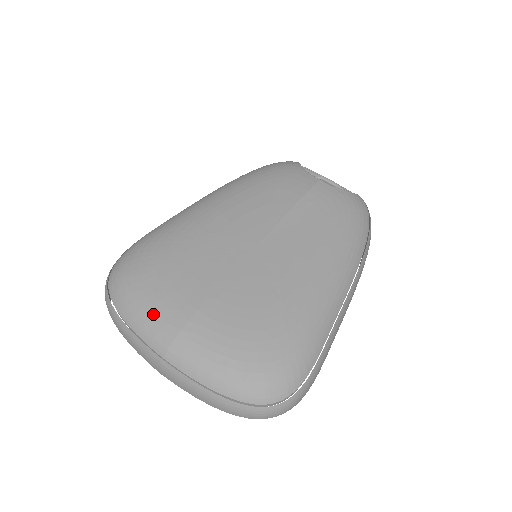
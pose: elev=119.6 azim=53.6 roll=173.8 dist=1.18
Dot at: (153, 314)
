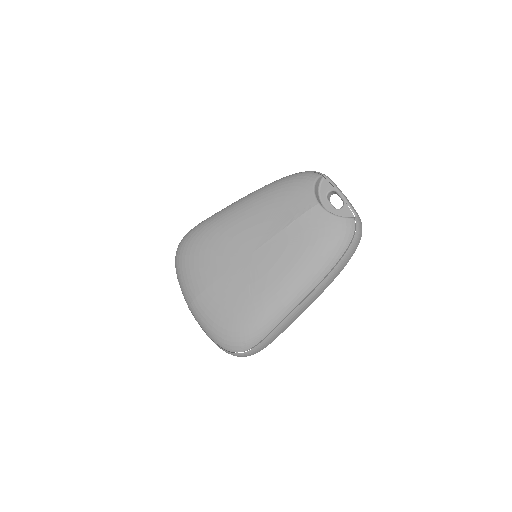
Dot at: (187, 283)
